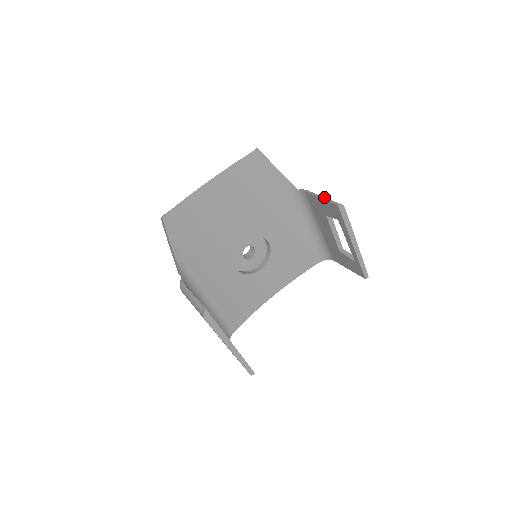
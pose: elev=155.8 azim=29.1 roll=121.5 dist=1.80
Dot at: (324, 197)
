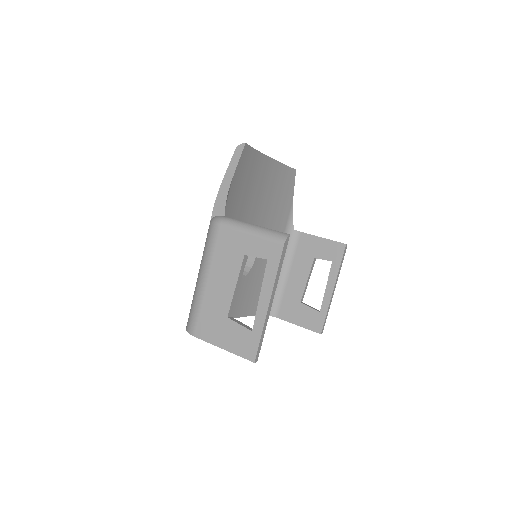
Dot at: (324, 239)
